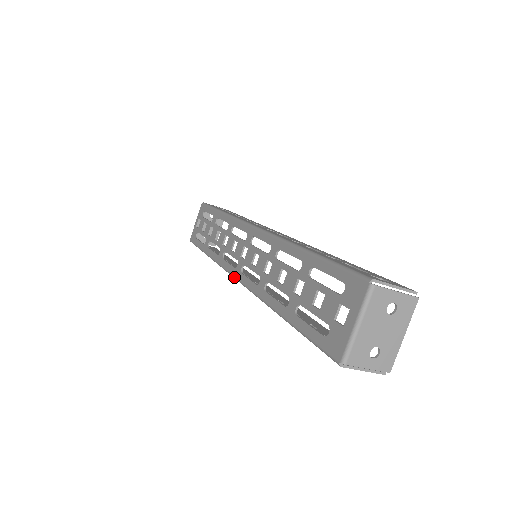
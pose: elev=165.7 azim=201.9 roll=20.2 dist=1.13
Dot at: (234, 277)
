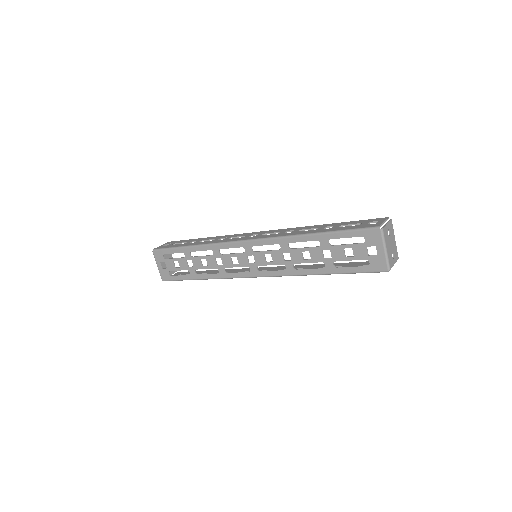
Dot at: (253, 277)
